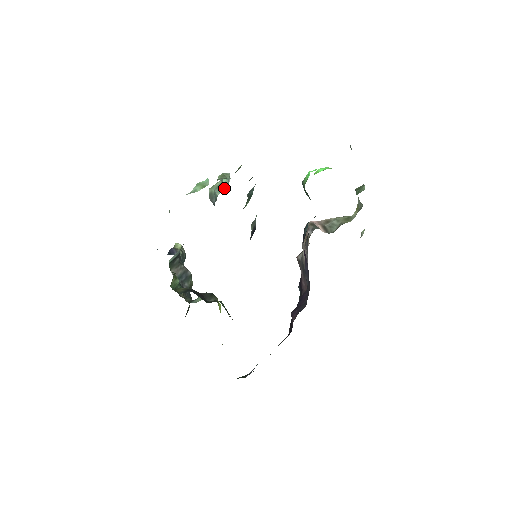
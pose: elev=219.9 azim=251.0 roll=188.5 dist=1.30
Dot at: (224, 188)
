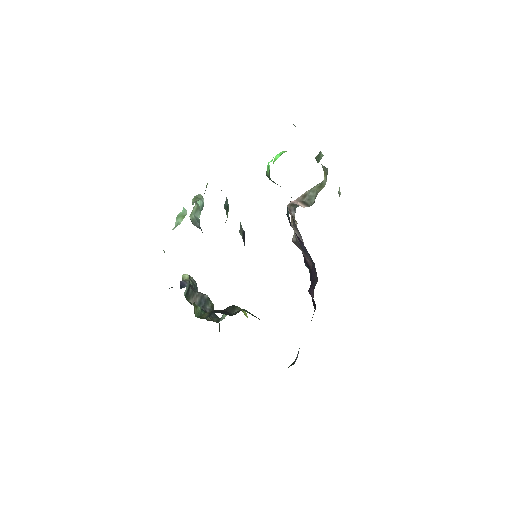
Dot at: (202, 209)
